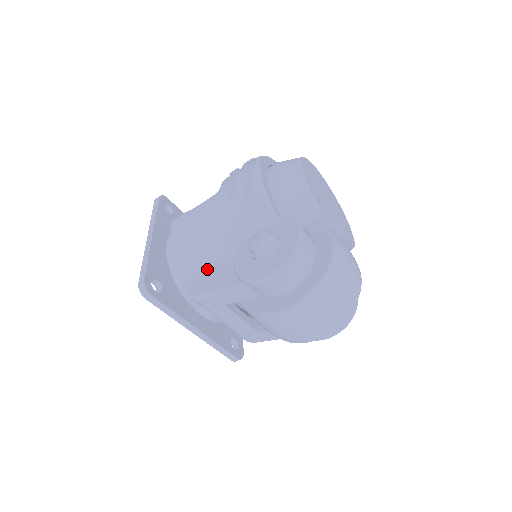
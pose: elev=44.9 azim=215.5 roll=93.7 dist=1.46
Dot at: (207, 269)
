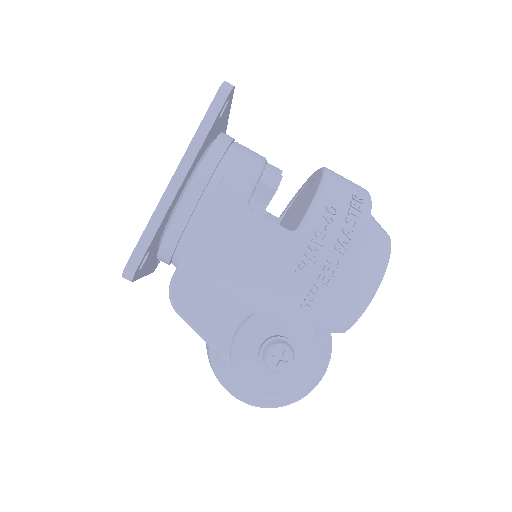
Dot at: (209, 288)
